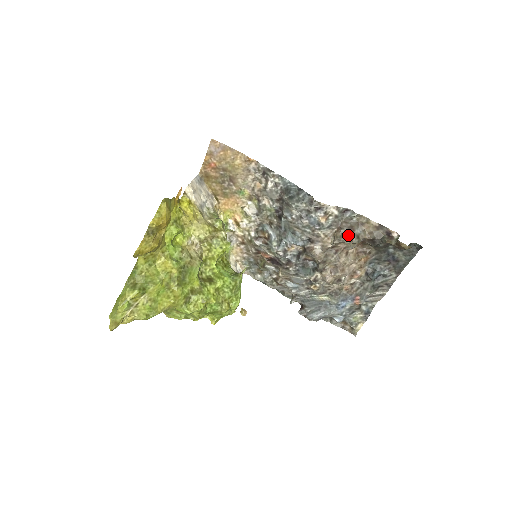
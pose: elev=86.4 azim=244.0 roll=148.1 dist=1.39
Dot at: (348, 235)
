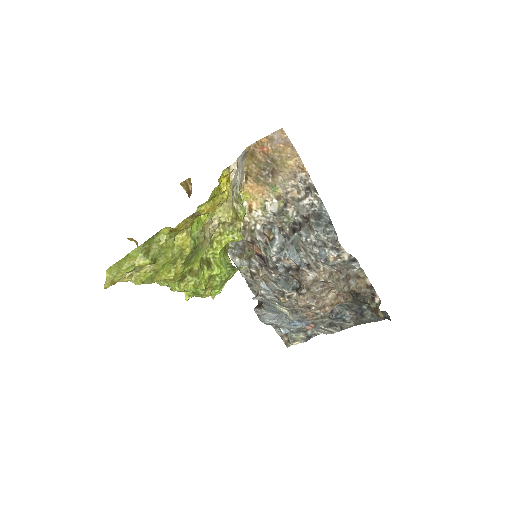
Dot at: (343, 281)
